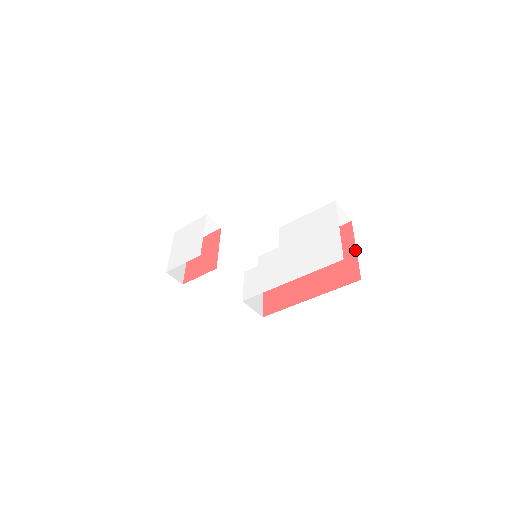
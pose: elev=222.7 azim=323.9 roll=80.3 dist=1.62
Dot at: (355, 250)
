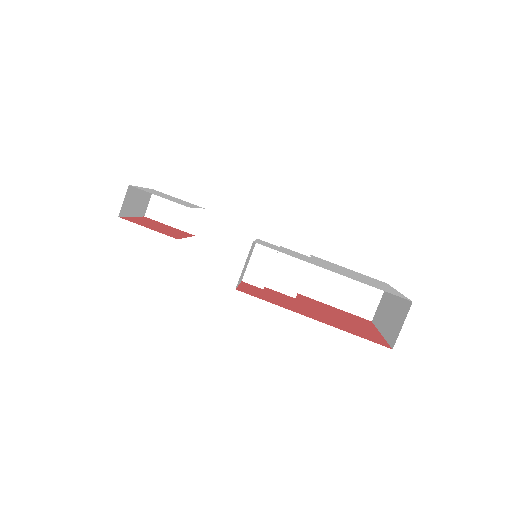
Dot at: (380, 333)
